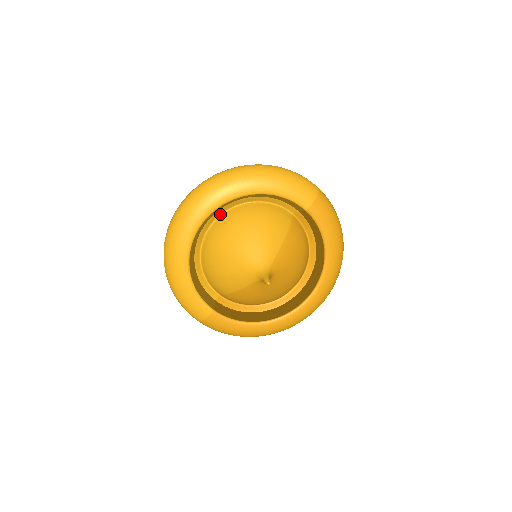
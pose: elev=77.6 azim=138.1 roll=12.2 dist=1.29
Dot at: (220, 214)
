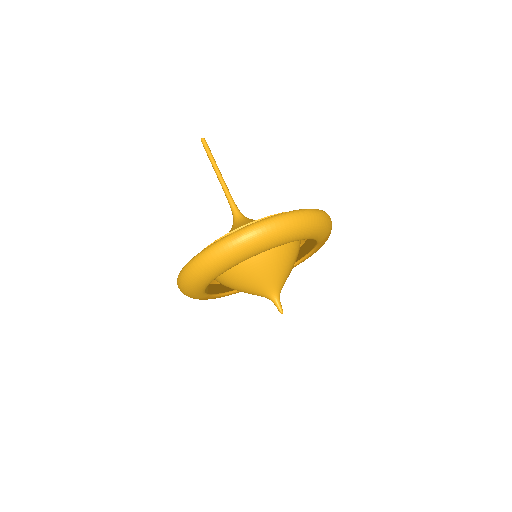
Dot at: occluded
